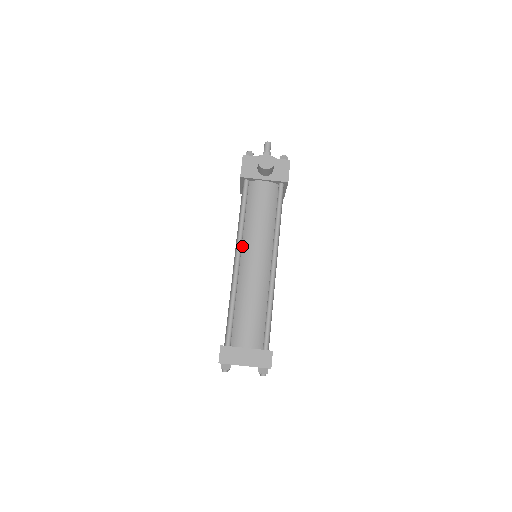
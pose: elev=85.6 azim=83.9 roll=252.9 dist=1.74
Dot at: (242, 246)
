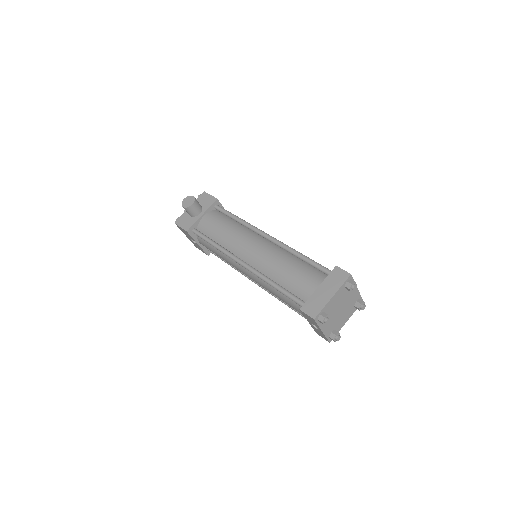
Dot at: (236, 256)
